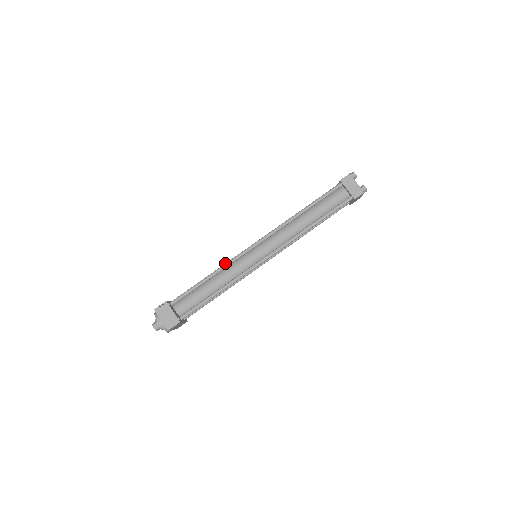
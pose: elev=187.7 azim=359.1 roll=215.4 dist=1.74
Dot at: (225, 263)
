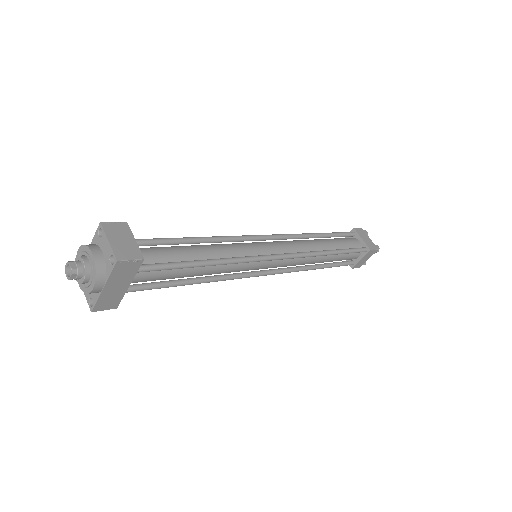
Dot at: occluded
